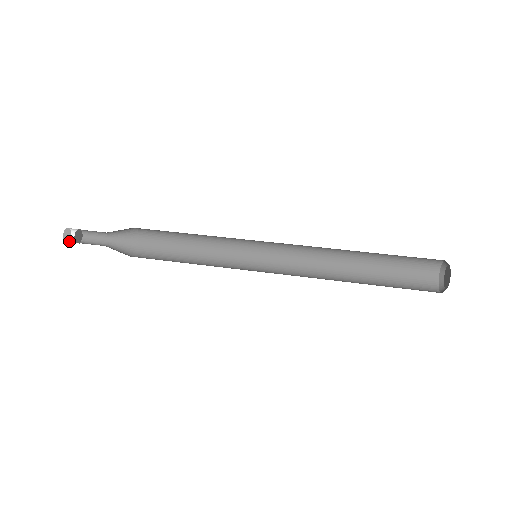
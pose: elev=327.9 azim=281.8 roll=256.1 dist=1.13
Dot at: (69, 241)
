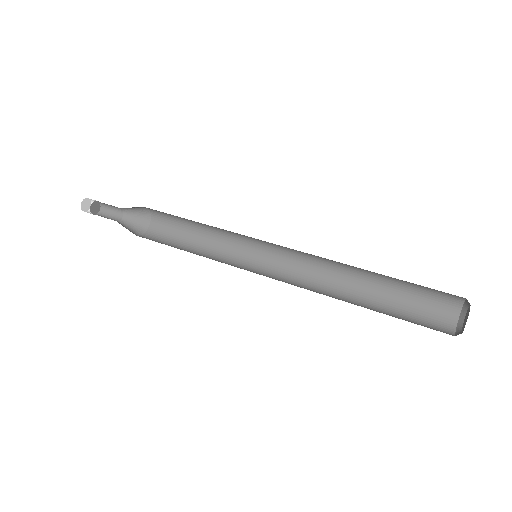
Dot at: occluded
